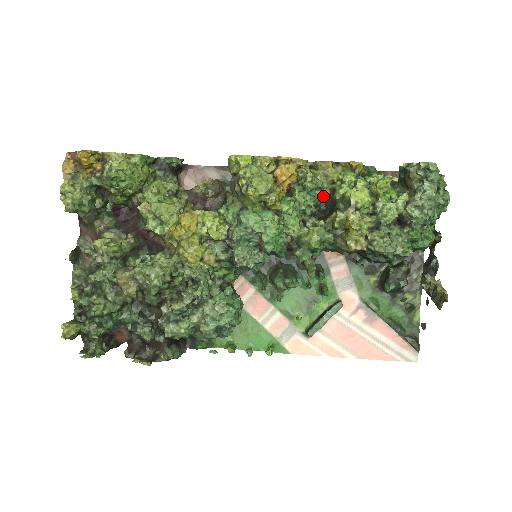
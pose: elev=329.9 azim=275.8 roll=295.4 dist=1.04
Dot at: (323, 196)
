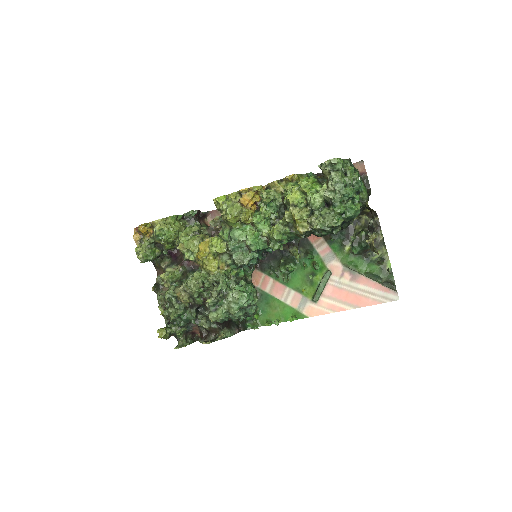
Dot at: (279, 204)
